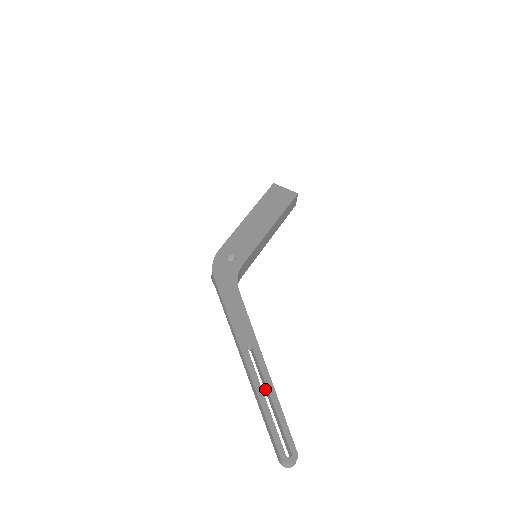
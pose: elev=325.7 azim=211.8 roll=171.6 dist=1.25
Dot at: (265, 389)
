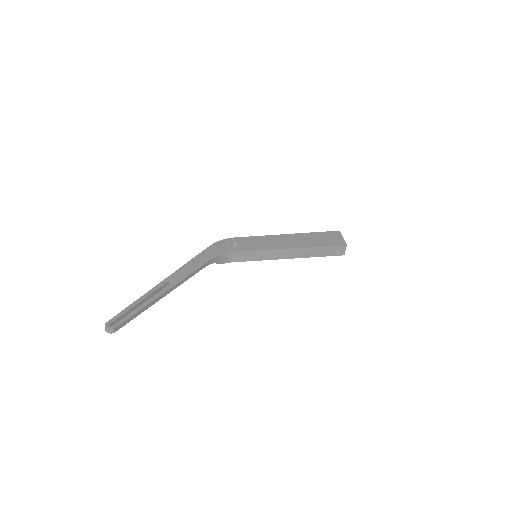
Dot at: (149, 301)
